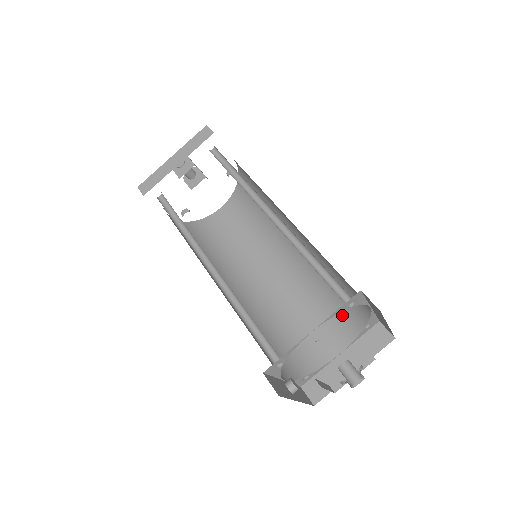
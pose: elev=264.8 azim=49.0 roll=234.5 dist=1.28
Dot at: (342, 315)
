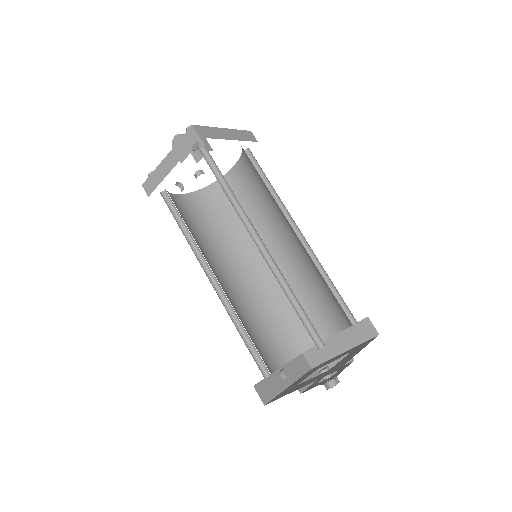
Dot at: (335, 308)
